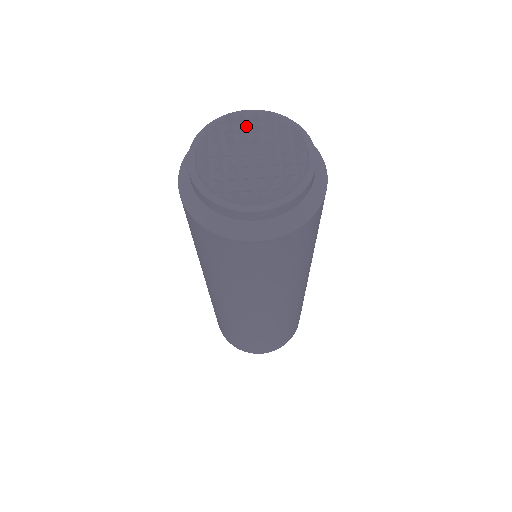
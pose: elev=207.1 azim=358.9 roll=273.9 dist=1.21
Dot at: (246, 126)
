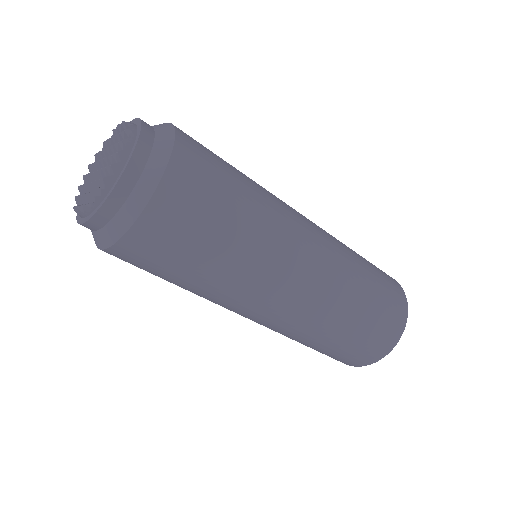
Dot at: (114, 139)
